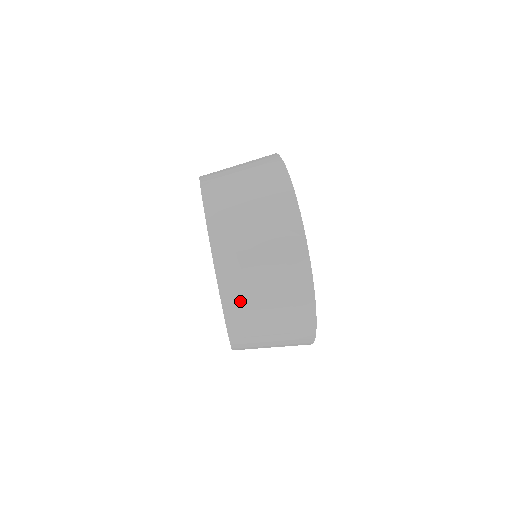
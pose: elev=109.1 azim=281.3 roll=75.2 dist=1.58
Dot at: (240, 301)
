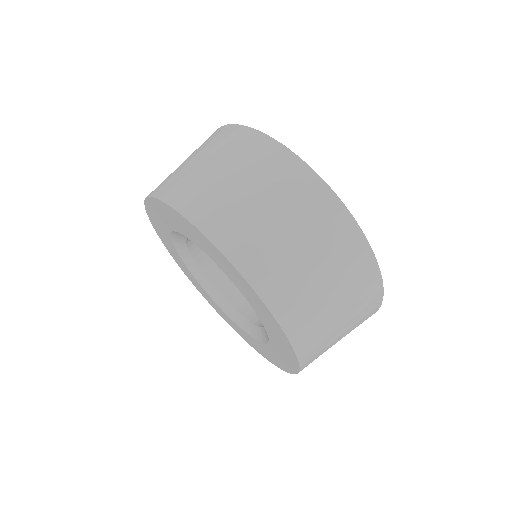
Dot at: (297, 307)
